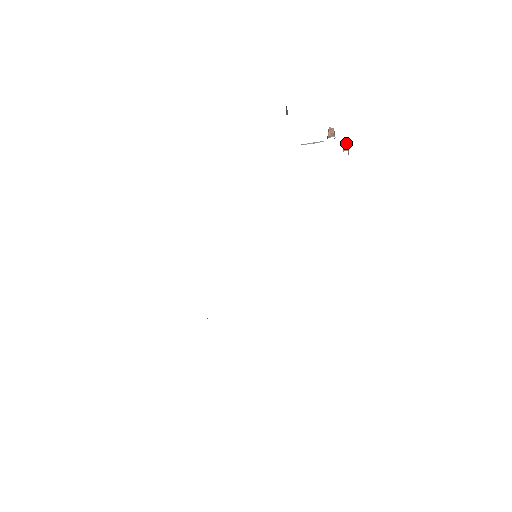
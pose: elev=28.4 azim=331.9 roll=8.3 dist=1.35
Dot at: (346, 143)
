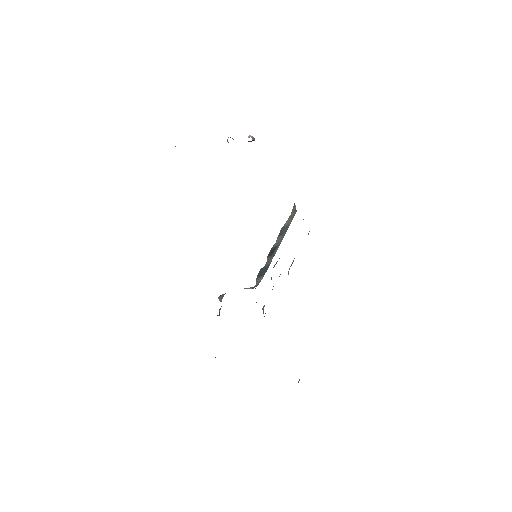
Dot at: (248, 137)
